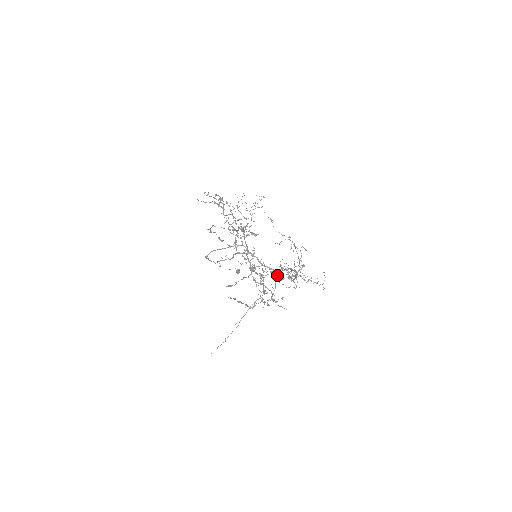
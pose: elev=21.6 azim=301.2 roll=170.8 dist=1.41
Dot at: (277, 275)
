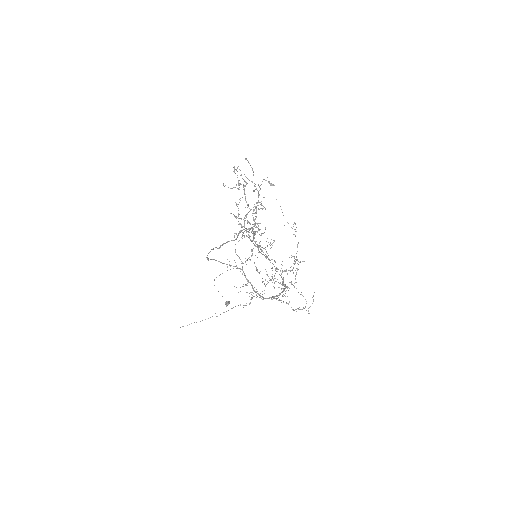
Dot at: occluded
